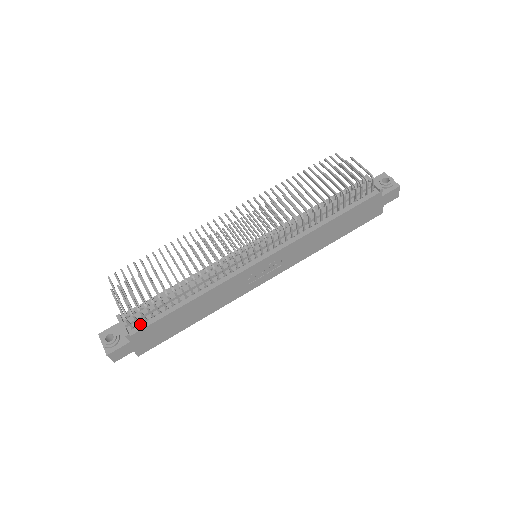
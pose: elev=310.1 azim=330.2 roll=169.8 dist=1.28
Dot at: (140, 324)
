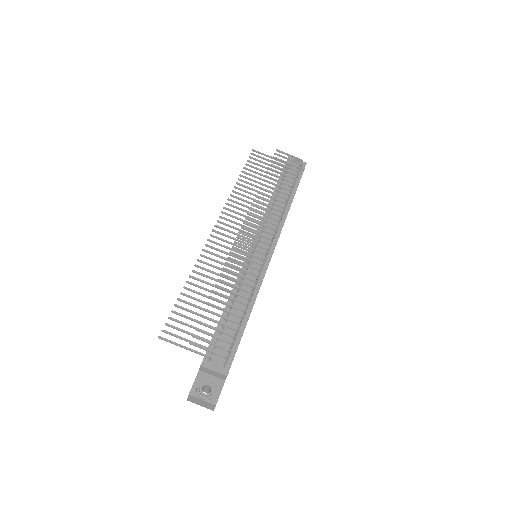
Dot at: occluded
